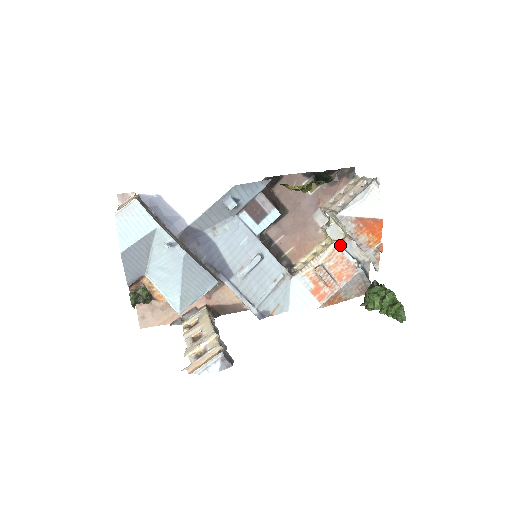
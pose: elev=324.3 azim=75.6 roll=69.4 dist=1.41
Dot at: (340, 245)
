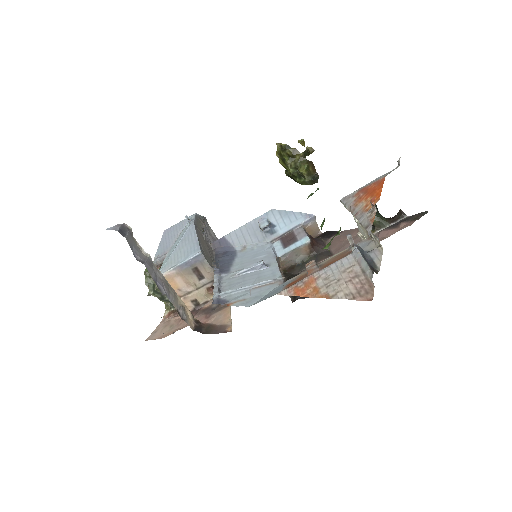
Dot at: occluded
